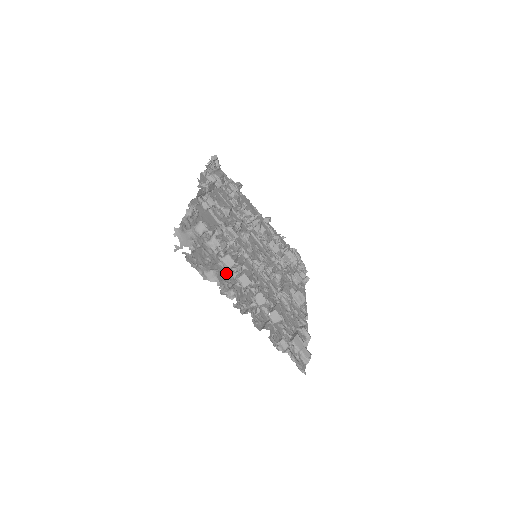
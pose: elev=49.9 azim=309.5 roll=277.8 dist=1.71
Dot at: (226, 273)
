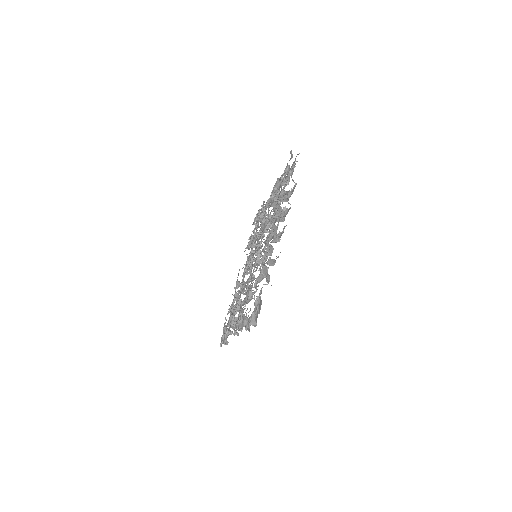
Dot at: (288, 199)
